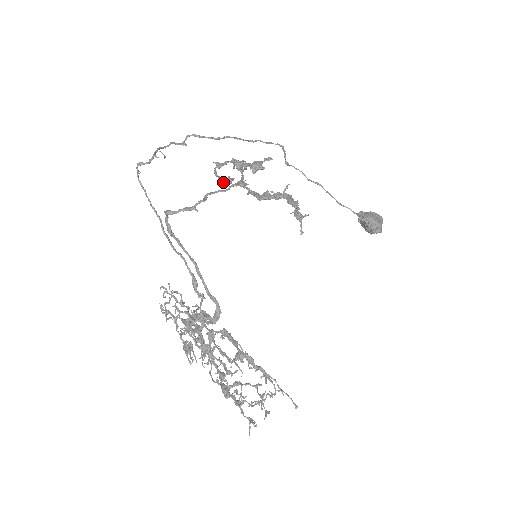
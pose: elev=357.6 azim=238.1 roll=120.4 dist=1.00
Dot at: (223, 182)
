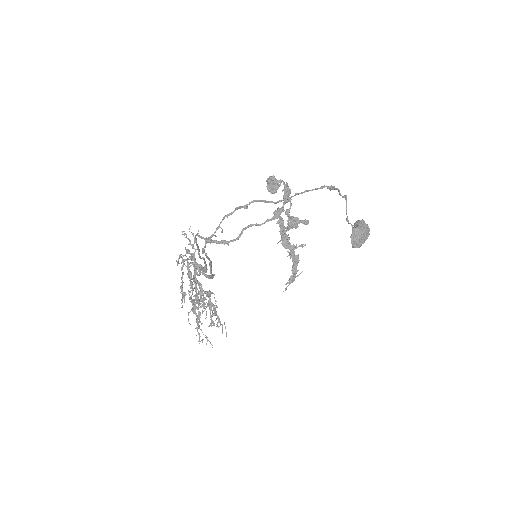
Dot at: (268, 191)
